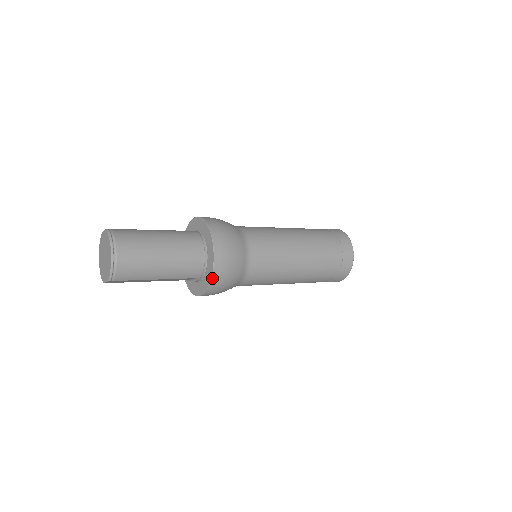
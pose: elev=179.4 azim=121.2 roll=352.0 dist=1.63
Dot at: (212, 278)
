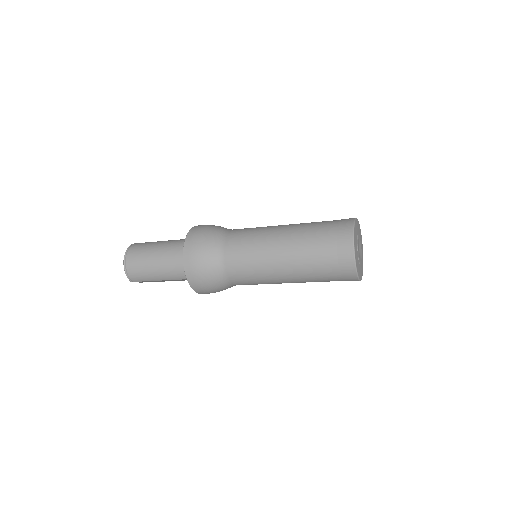
Dot at: (188, 280)
